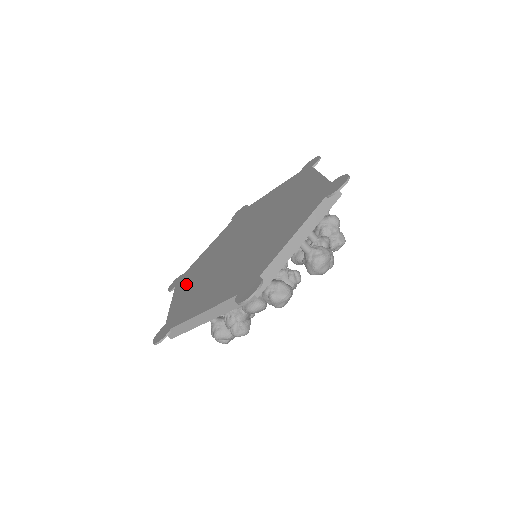
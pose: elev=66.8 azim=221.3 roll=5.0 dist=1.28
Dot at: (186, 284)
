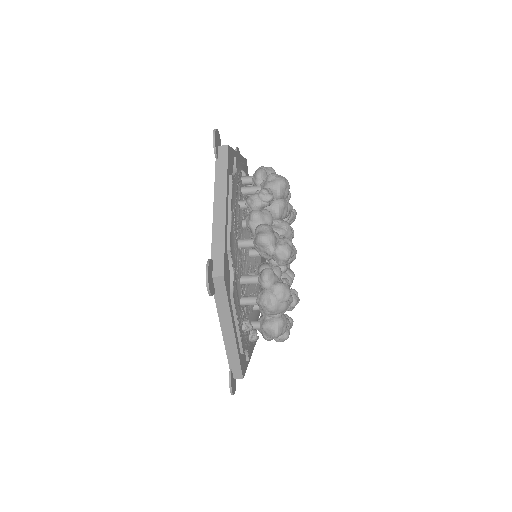
Dot at: occluded
